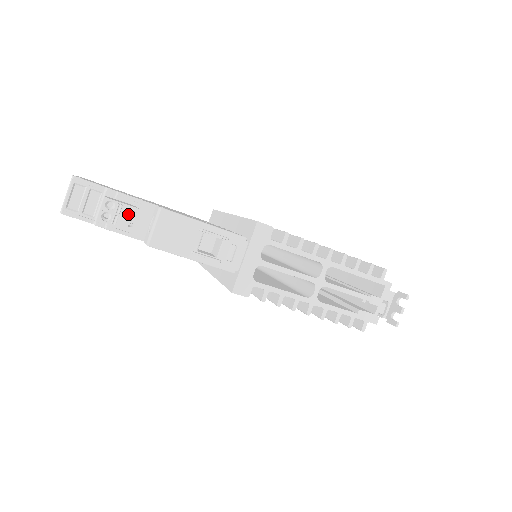
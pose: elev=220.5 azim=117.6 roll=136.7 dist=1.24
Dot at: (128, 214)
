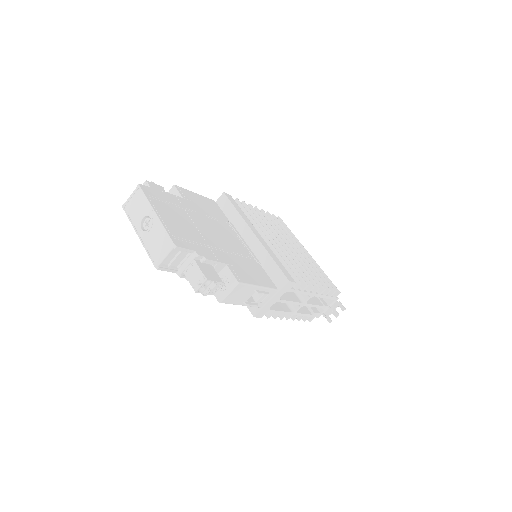
Dot at: (216, 286)
